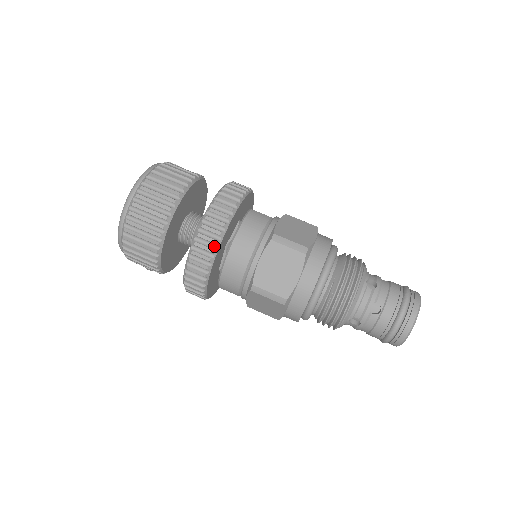
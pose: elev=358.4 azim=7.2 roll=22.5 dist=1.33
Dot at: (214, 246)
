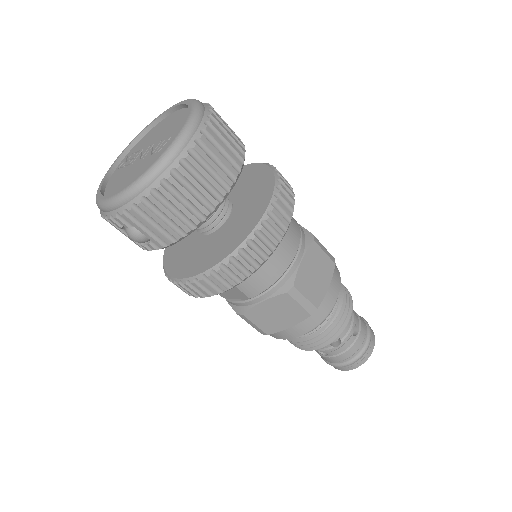
Dot at: (283, 229)
